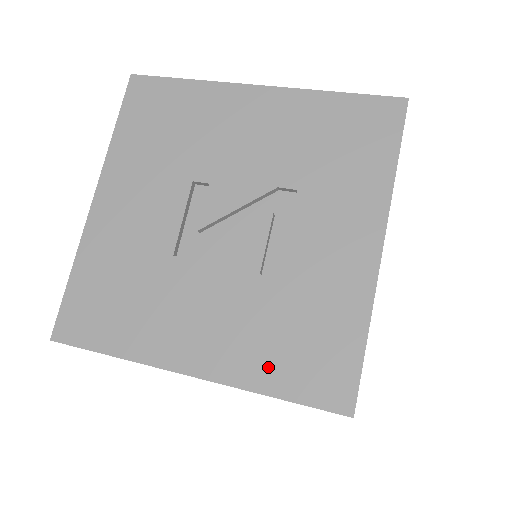
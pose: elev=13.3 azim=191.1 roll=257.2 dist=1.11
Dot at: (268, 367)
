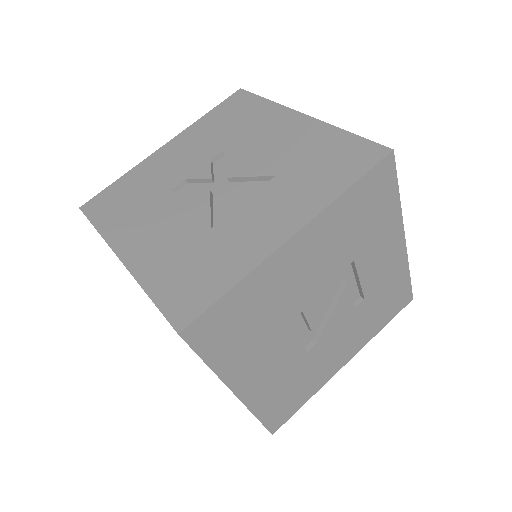
Dot at: (376, 325)
